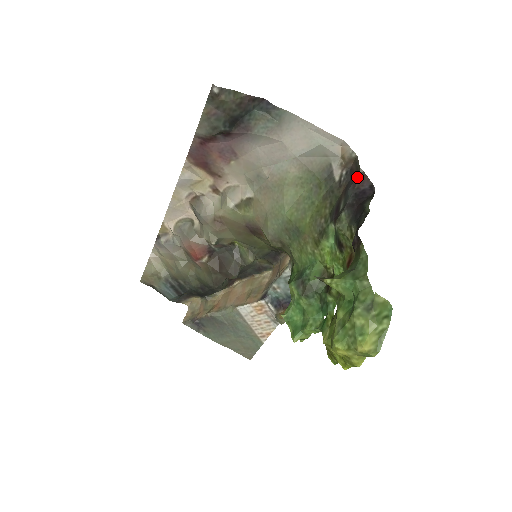
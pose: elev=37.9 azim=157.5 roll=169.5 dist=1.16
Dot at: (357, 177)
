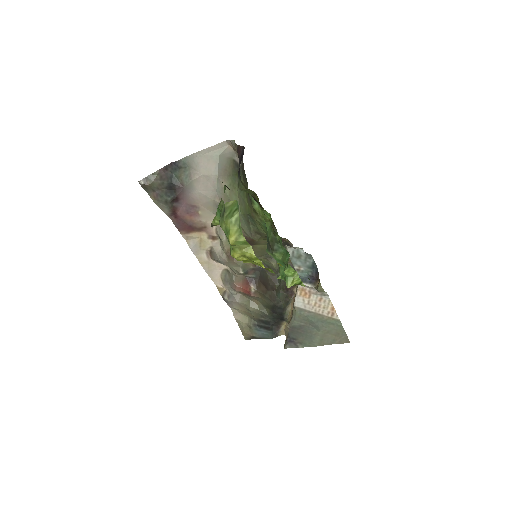
Dot at: (237, 152)
